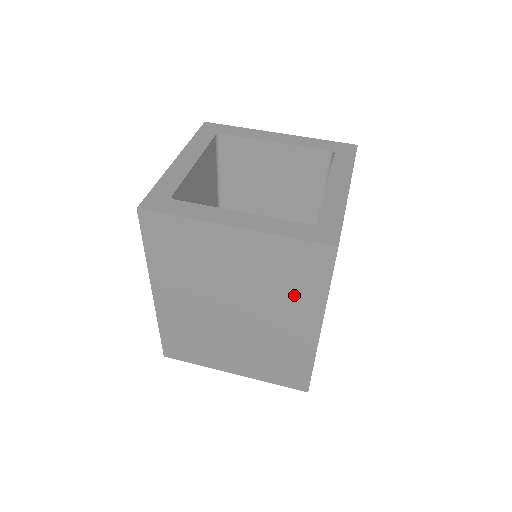
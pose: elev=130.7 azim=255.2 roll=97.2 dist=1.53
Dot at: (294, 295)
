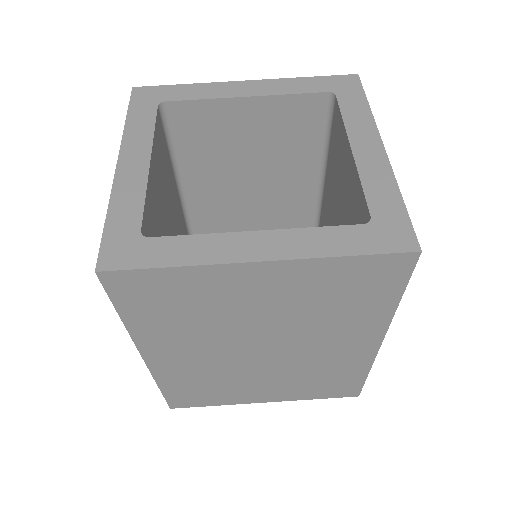
Dot at: (349, 316)
